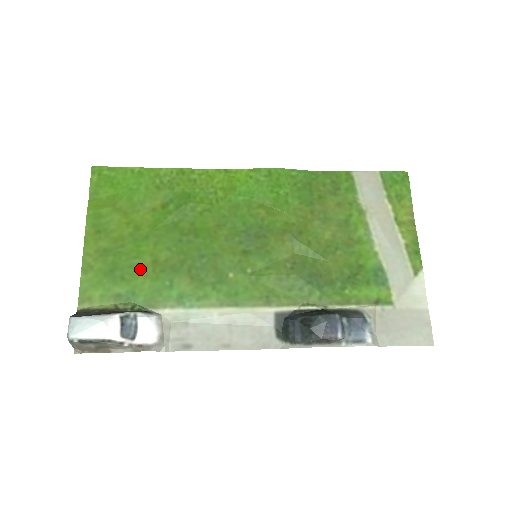
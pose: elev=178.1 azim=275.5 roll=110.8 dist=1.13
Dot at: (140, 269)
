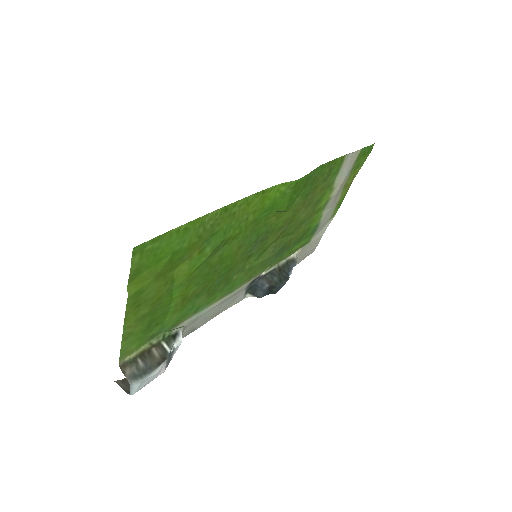
Dot at: (171, 310)
